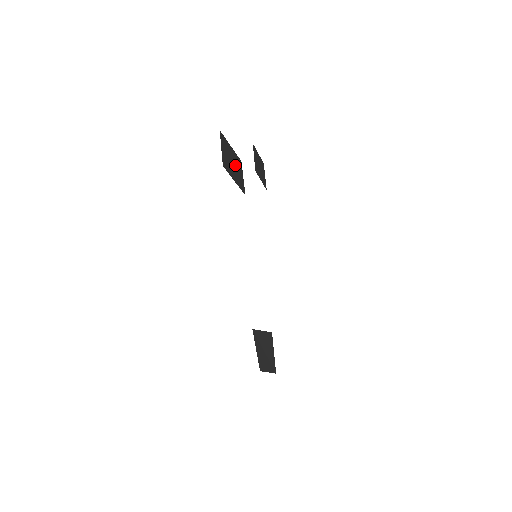
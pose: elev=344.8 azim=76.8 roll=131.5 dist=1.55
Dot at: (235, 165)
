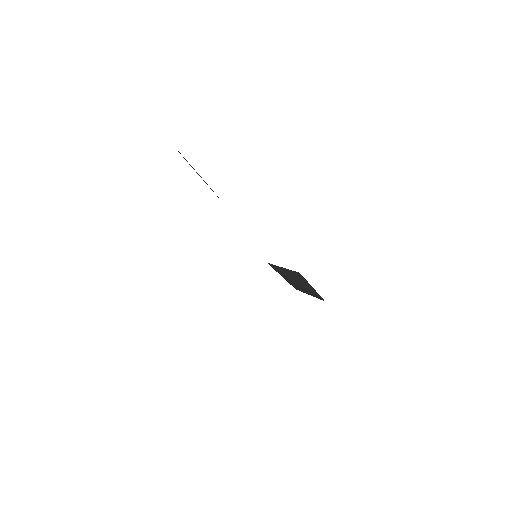
Dot at: occluded
